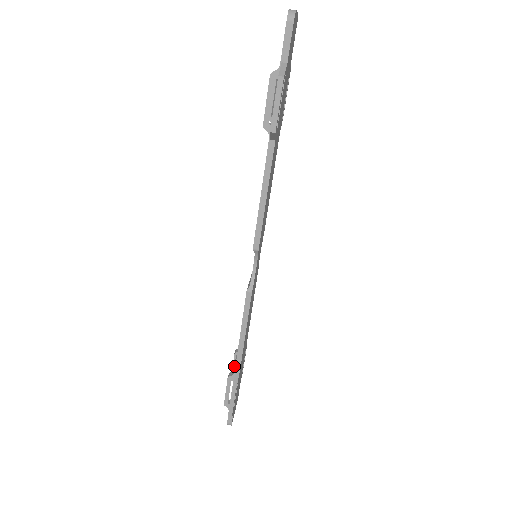
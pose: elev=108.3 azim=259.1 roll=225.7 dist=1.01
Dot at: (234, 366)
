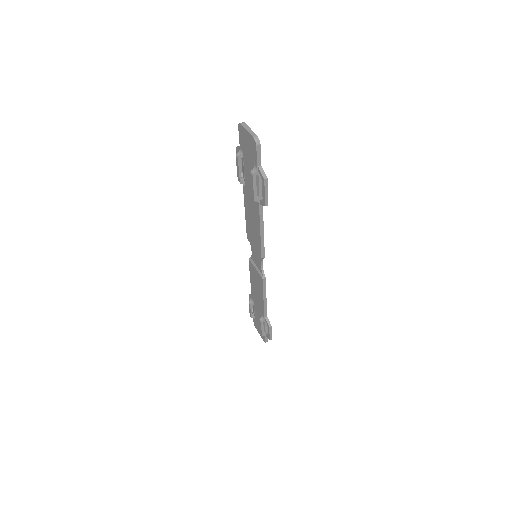
Dot at: (251, 311)
